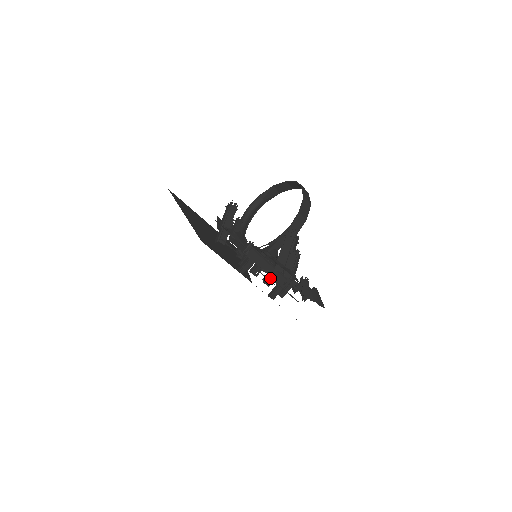
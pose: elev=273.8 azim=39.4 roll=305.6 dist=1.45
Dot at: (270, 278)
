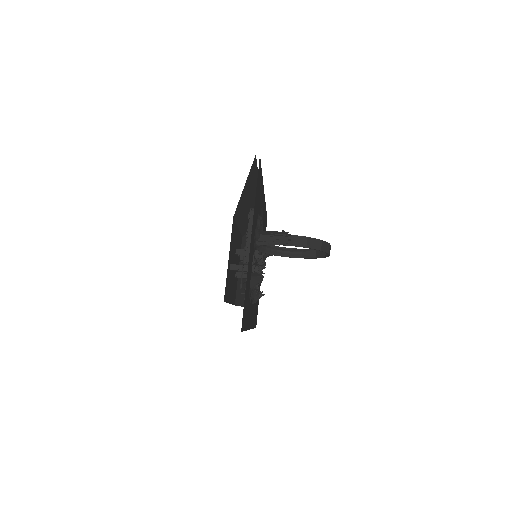
Dot at: (245, 249)
